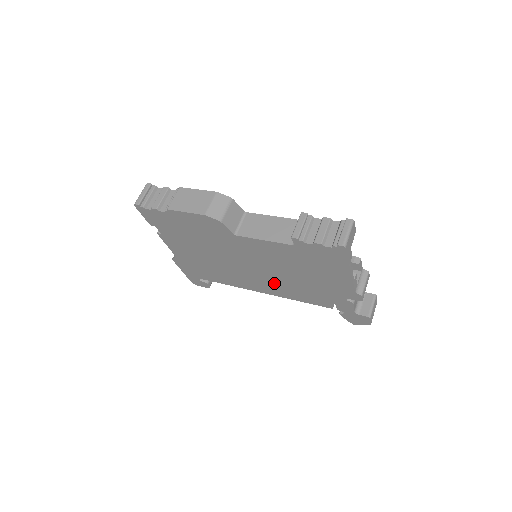
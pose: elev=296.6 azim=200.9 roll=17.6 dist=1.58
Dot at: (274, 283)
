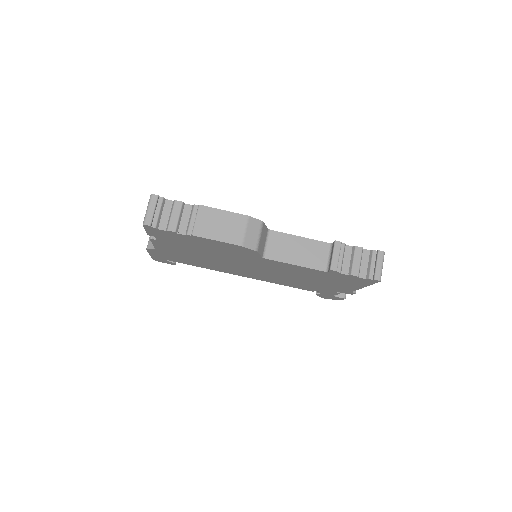
Dot at: (267, 276)
